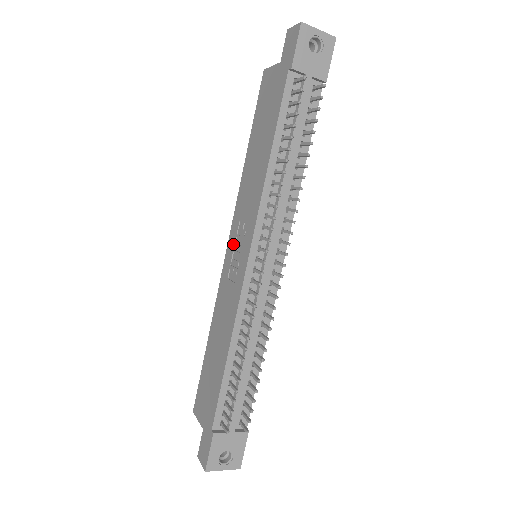
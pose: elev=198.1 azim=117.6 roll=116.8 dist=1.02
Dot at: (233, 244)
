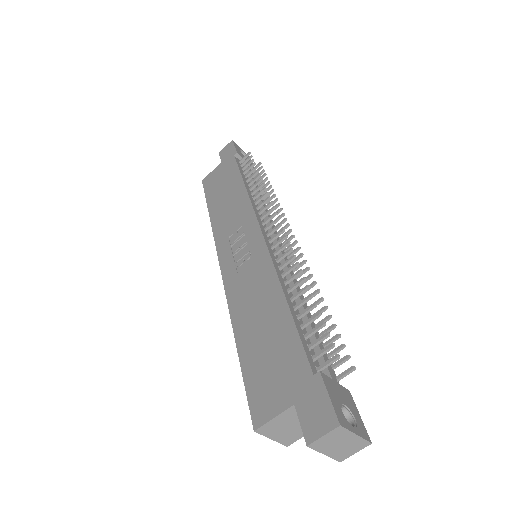
Dot at: (229, 253)
